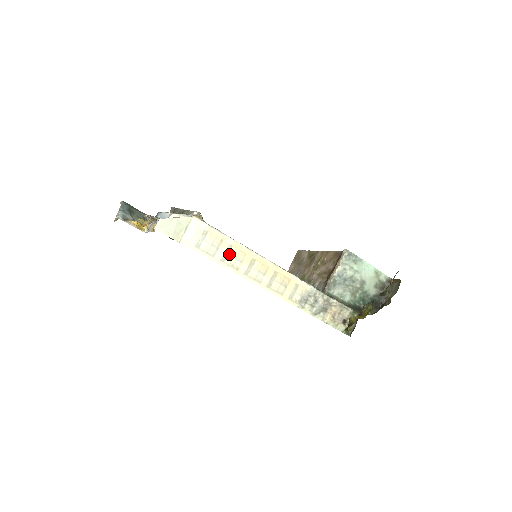
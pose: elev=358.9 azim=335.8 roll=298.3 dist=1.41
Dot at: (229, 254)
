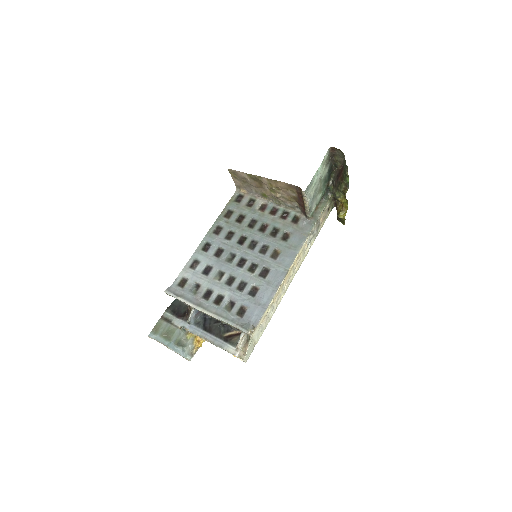
Dot at: (273, 305)
